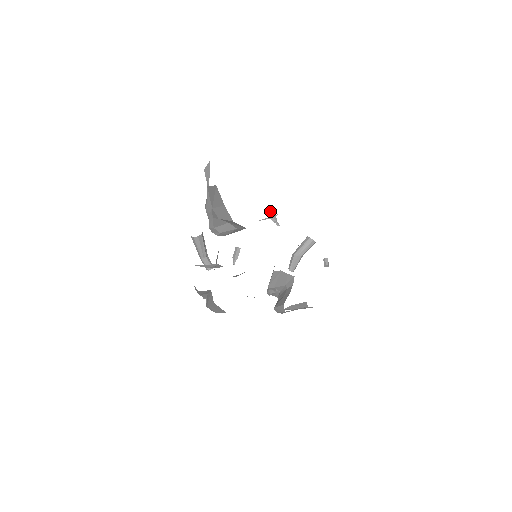
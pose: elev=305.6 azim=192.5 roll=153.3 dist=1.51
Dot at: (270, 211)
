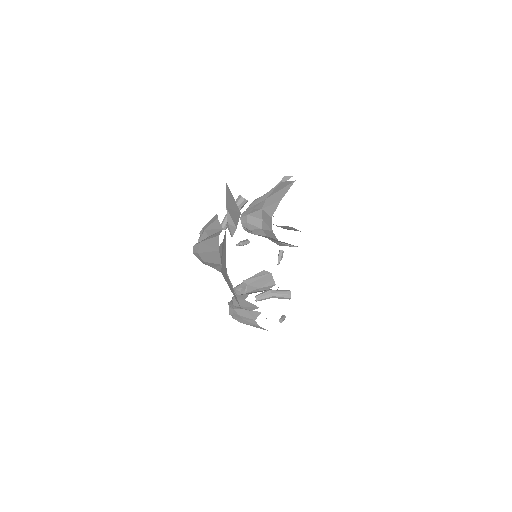
Dot at: occluded
